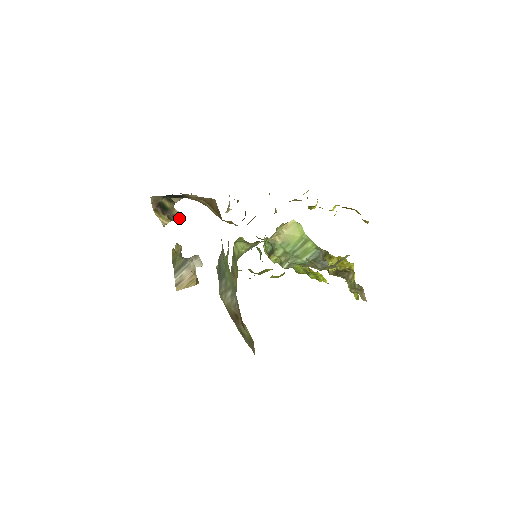
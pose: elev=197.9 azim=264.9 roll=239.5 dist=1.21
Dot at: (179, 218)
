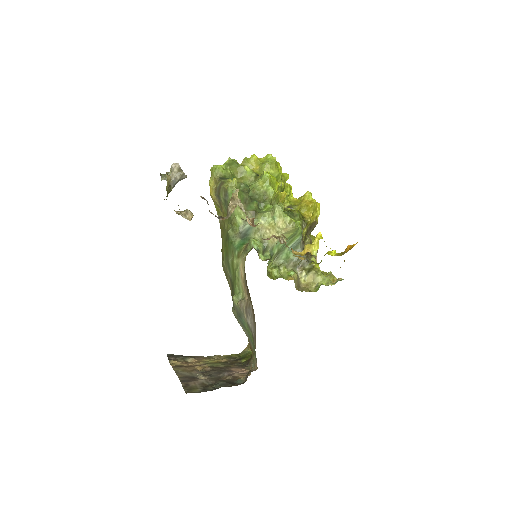
Dot at: occluded
